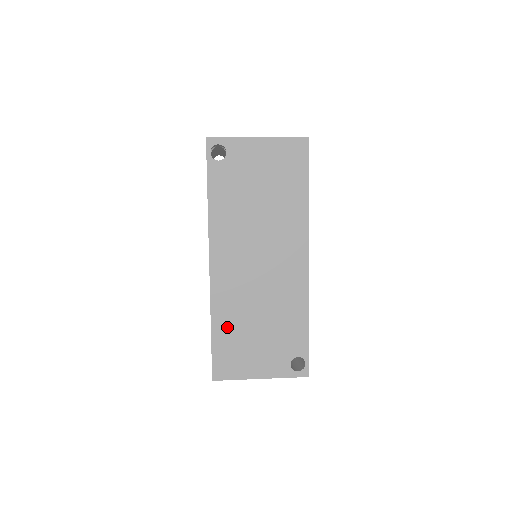
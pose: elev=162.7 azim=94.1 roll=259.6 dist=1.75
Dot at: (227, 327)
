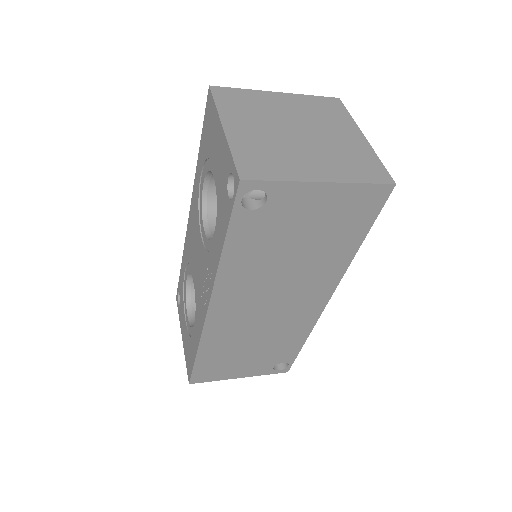
Dot at: (215, 352)
